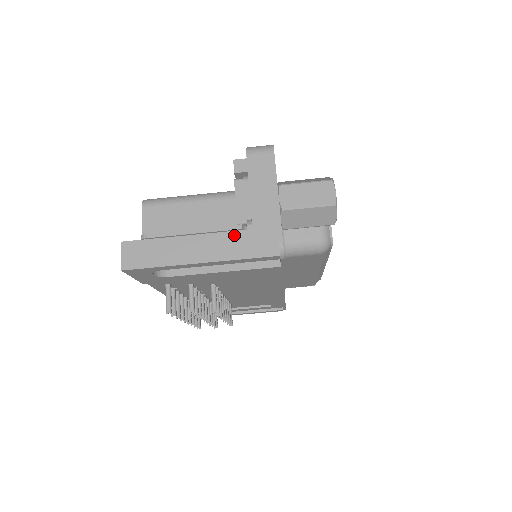
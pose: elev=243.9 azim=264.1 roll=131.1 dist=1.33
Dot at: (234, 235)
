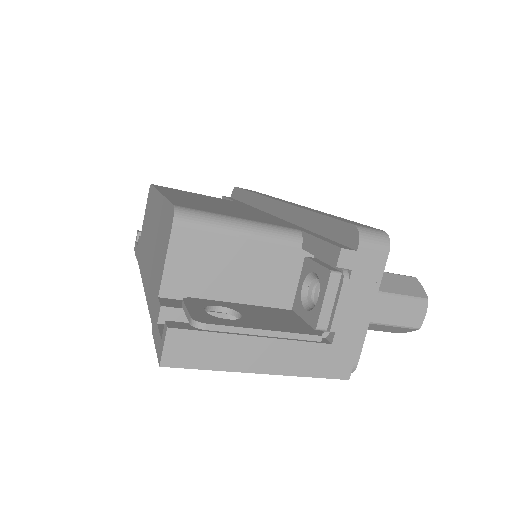
Dot at: (310, 347)
